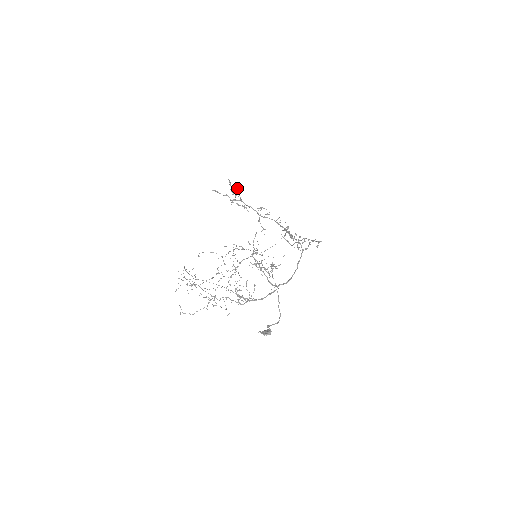
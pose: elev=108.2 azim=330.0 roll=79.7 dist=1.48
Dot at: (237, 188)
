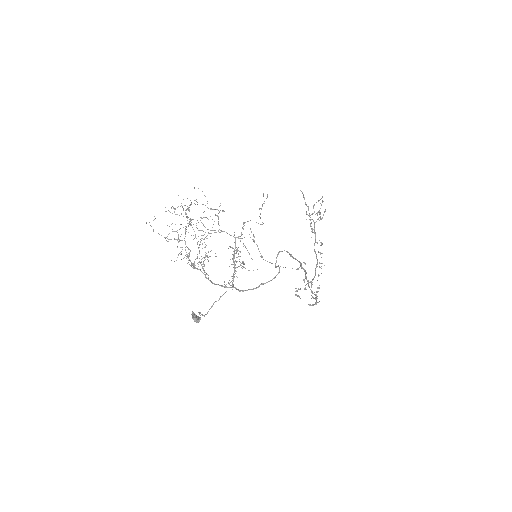
Dot at: (324, 212)
